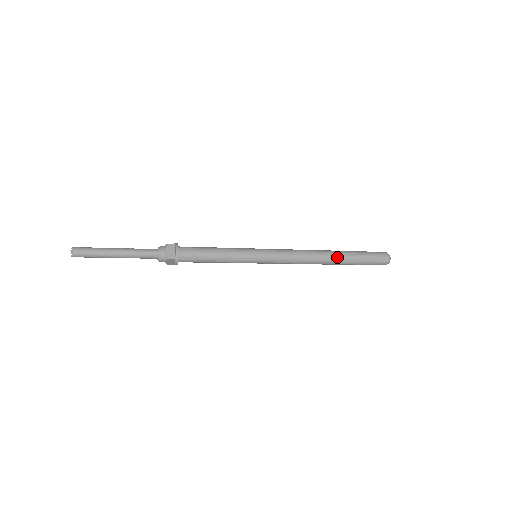
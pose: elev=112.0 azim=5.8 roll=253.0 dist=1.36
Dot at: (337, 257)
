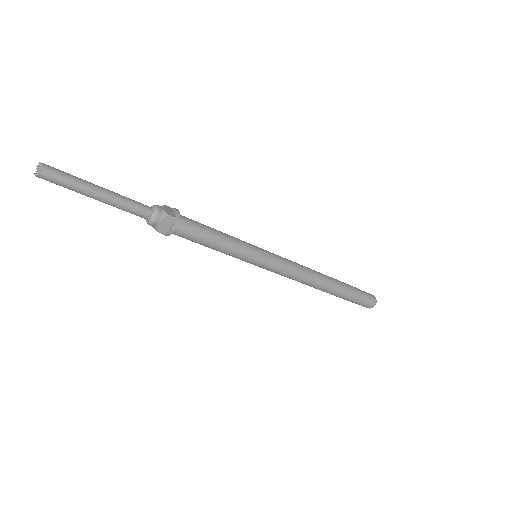
Dot at: (333, 280)
